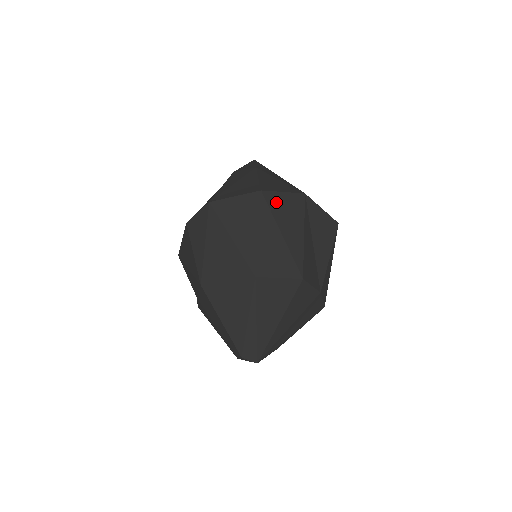
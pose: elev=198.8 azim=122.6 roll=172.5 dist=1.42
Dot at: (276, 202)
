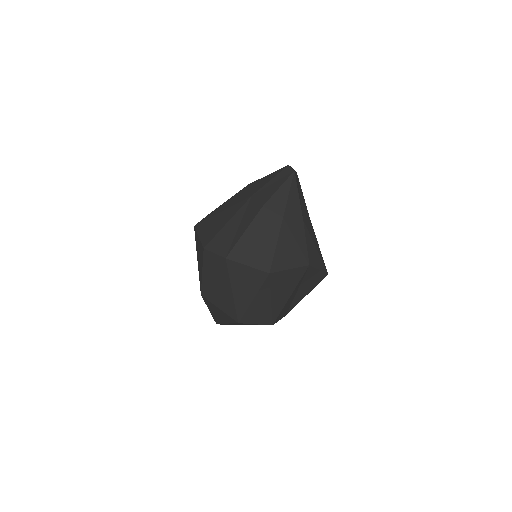
Dot at: (279, 279)
